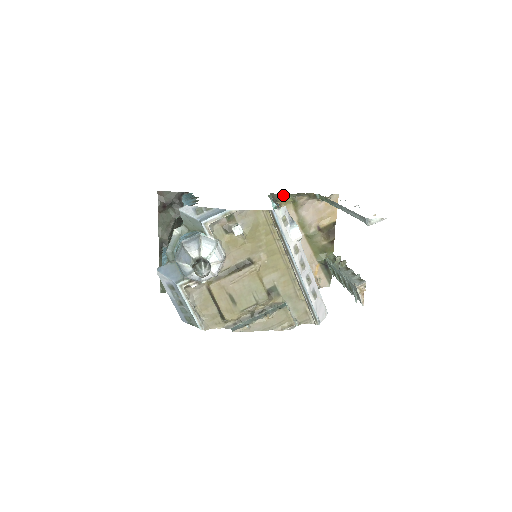
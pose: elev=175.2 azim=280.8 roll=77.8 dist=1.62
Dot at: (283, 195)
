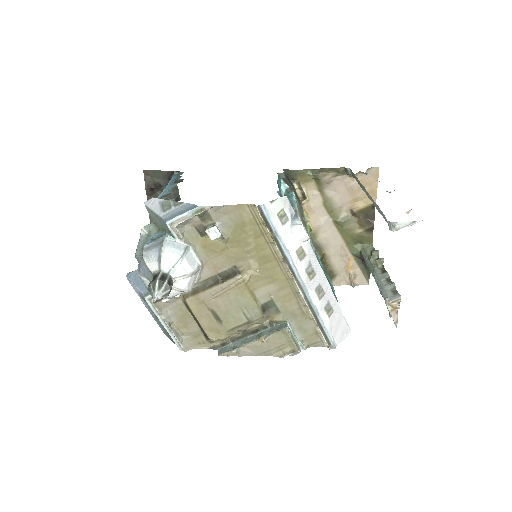
Dot at: (301, 171)
